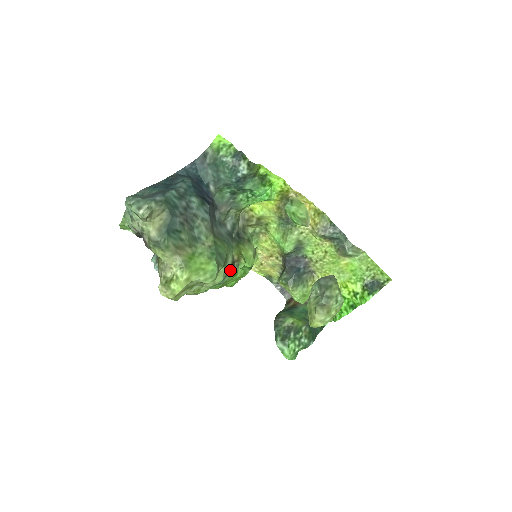
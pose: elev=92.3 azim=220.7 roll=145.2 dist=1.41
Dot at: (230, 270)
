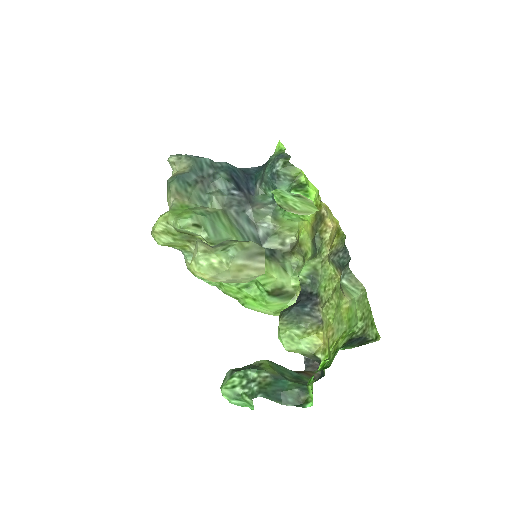
Dot at: occluded
